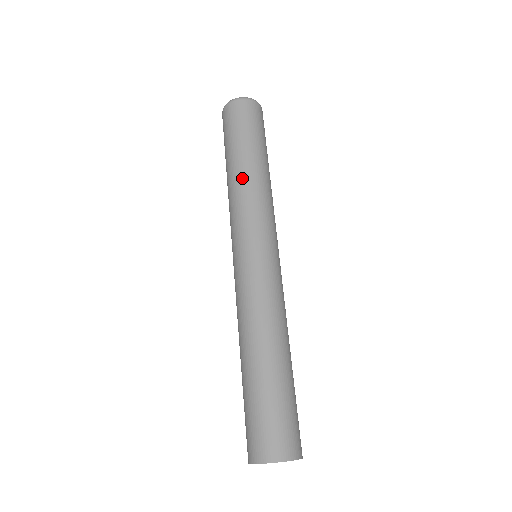
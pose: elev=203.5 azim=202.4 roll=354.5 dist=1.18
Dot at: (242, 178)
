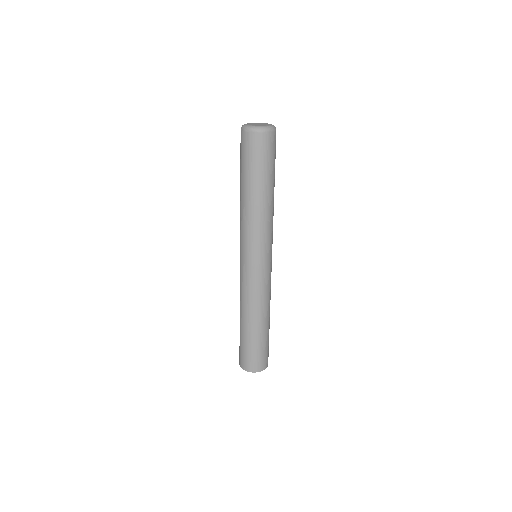
Dot at: (267, 208)
